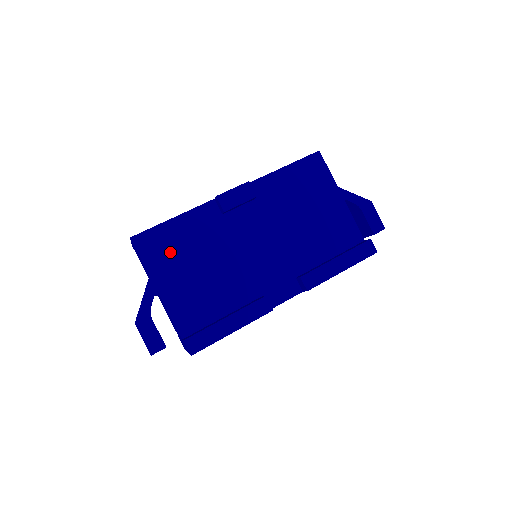
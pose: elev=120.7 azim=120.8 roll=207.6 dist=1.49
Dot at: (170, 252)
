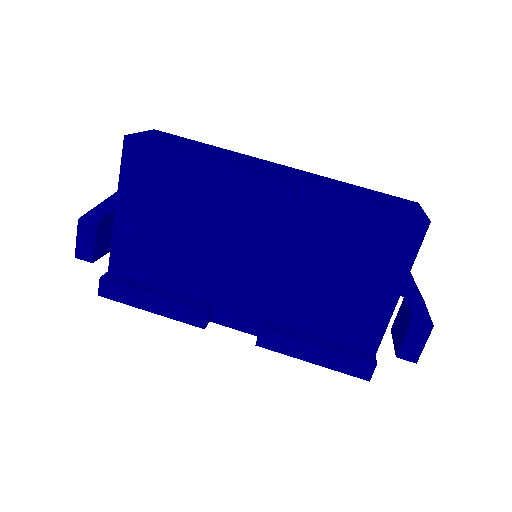
Dot at: (155, 185)
